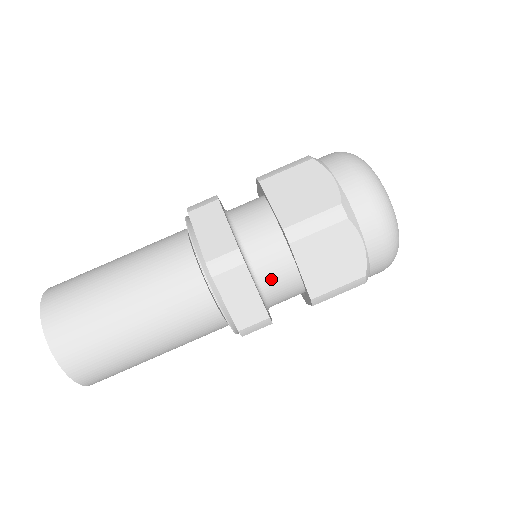
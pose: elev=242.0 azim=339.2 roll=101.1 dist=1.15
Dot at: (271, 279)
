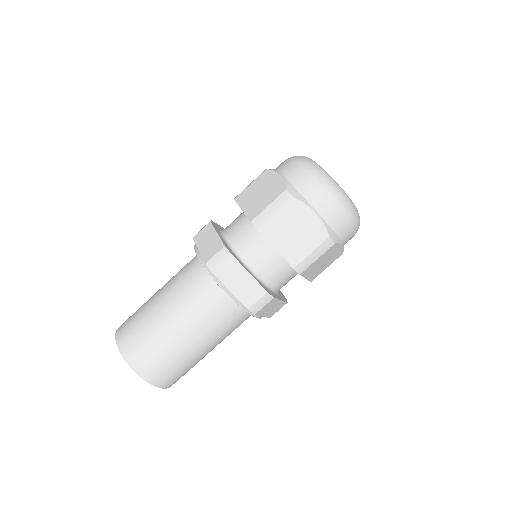
Dot at: (260, 263)
